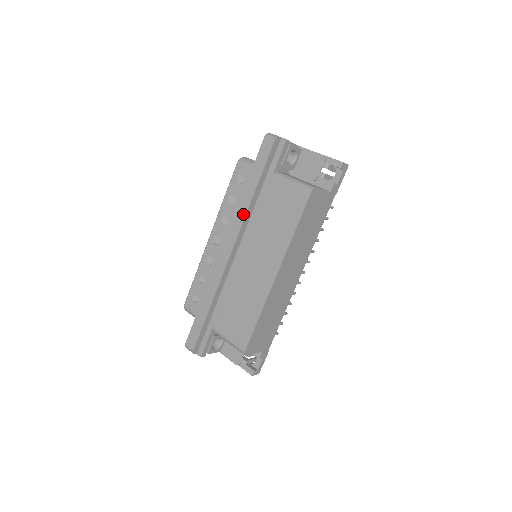
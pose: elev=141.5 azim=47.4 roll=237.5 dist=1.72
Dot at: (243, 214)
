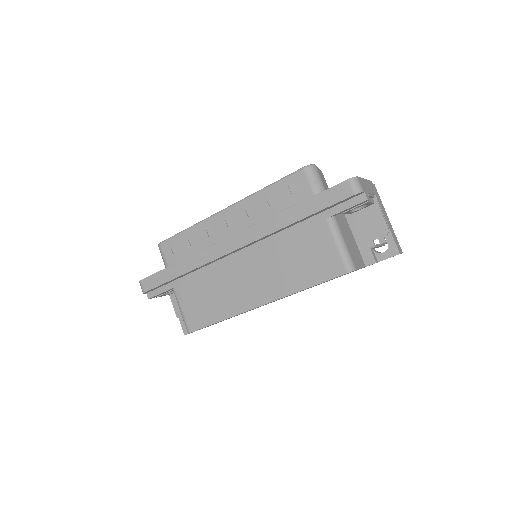
Dot at: (271, 229)
